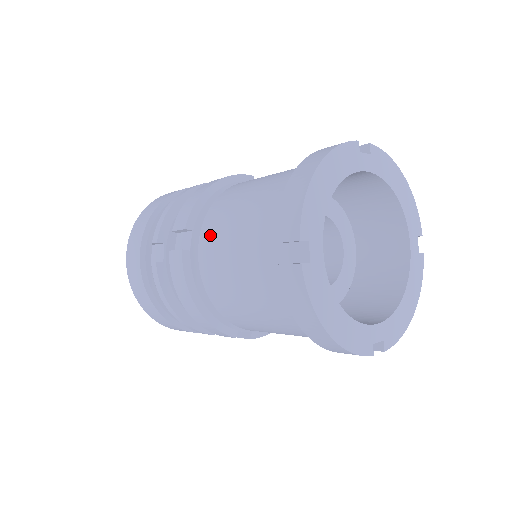
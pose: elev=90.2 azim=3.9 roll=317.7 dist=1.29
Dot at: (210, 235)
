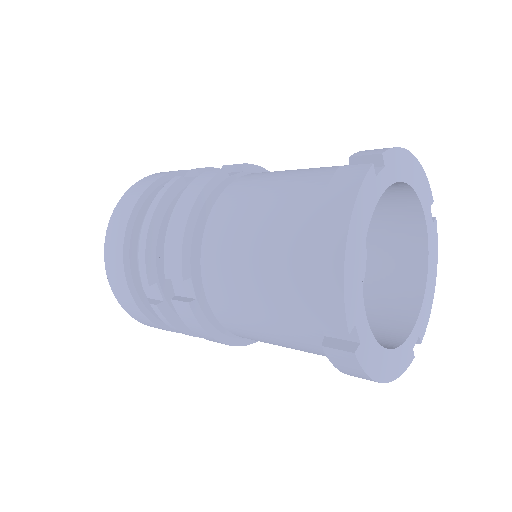
Dot at: (217, 287)
